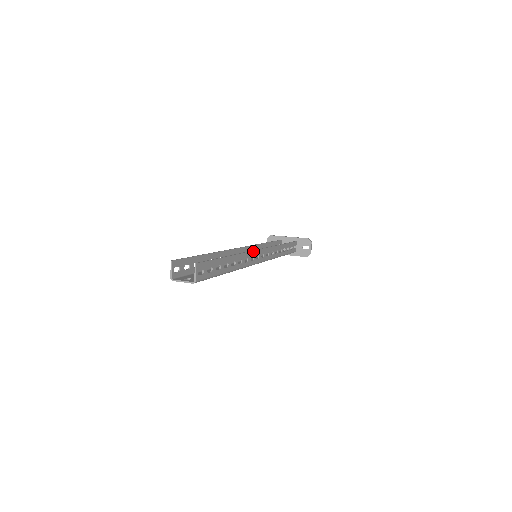
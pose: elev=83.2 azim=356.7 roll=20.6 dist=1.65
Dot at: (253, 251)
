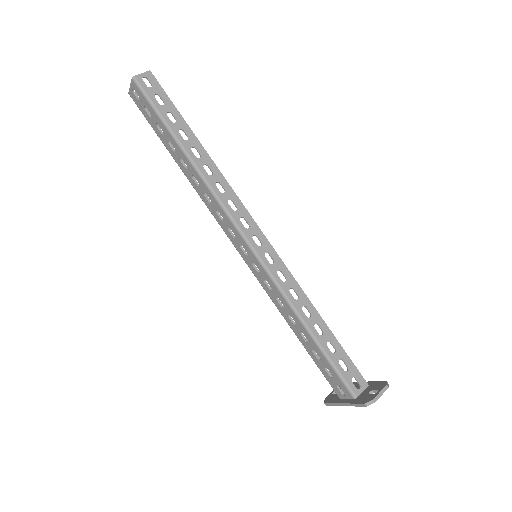
Dot at: (242, 203)
